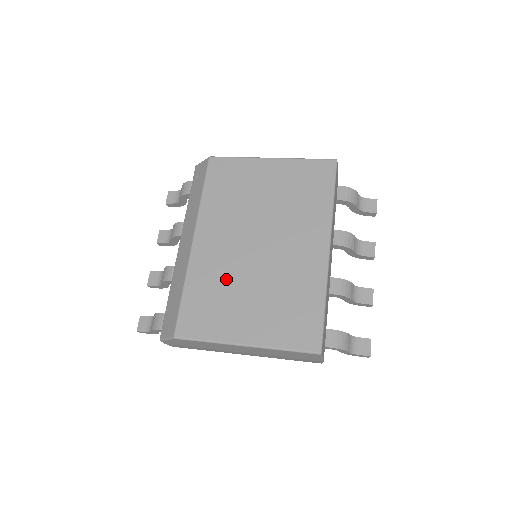
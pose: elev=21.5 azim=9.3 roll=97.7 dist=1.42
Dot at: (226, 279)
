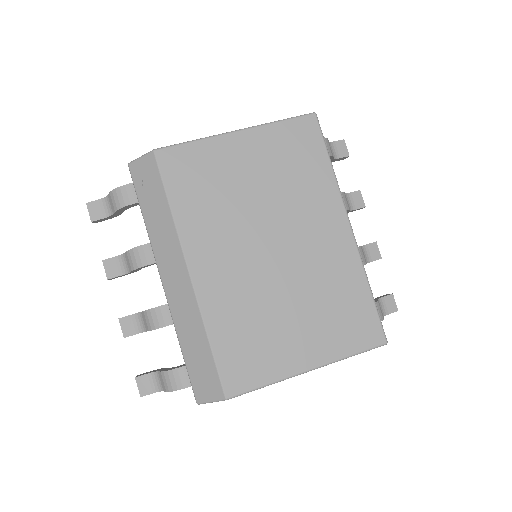
Dot at: (255, 306)
